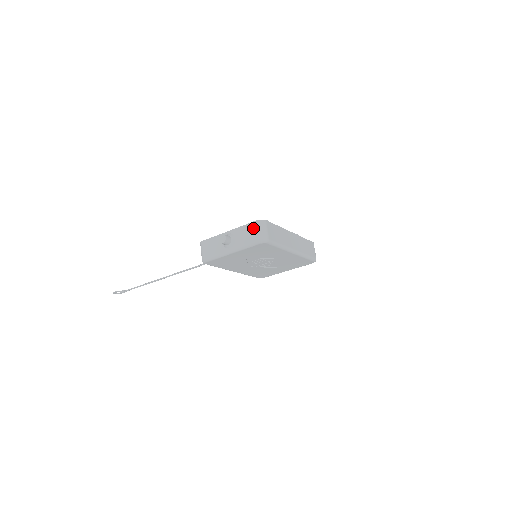
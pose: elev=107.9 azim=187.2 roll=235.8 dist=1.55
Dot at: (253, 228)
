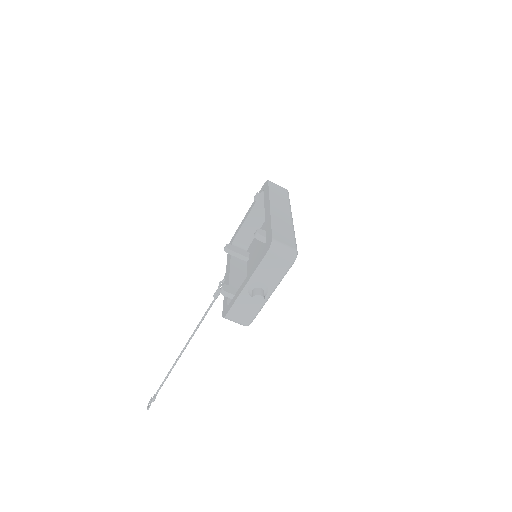
Dot at: (273, 259)
